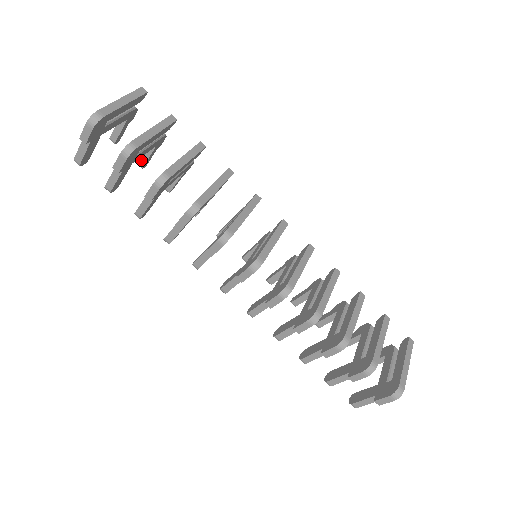
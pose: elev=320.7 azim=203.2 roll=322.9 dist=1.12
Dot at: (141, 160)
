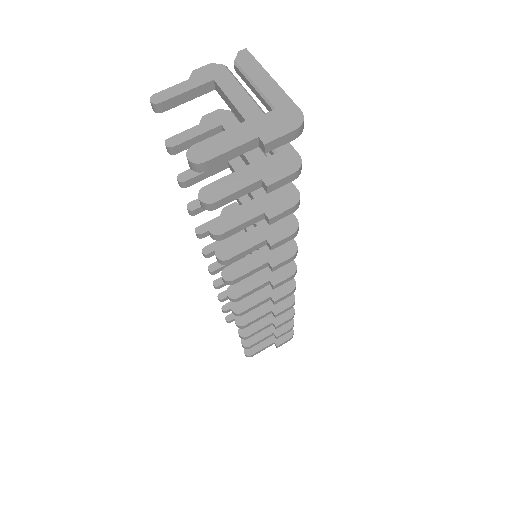
Dot at: (183, 144)
